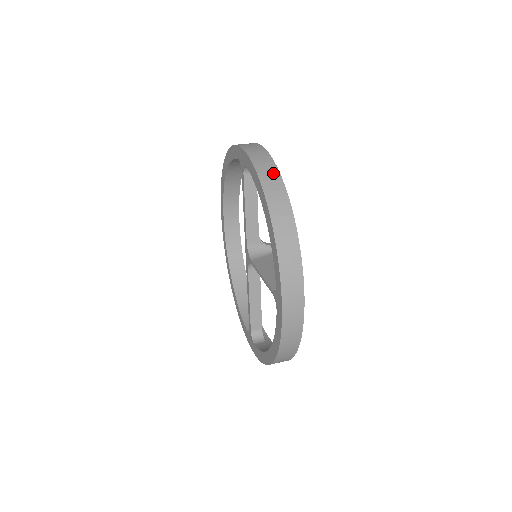
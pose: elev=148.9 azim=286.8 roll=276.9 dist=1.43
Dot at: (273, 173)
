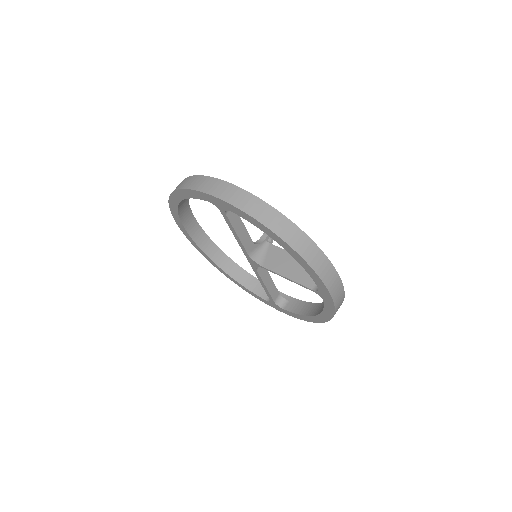
Dot at: (269, 211)
